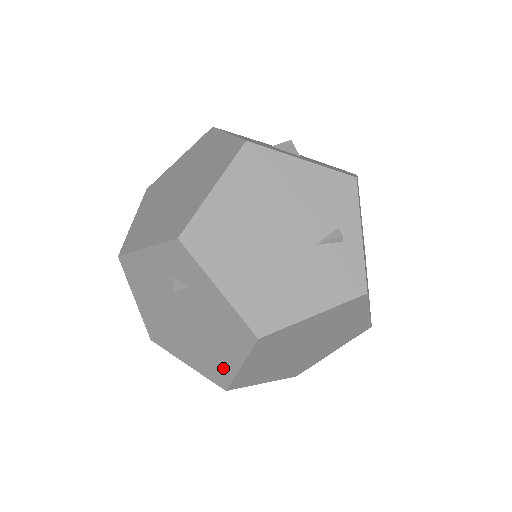
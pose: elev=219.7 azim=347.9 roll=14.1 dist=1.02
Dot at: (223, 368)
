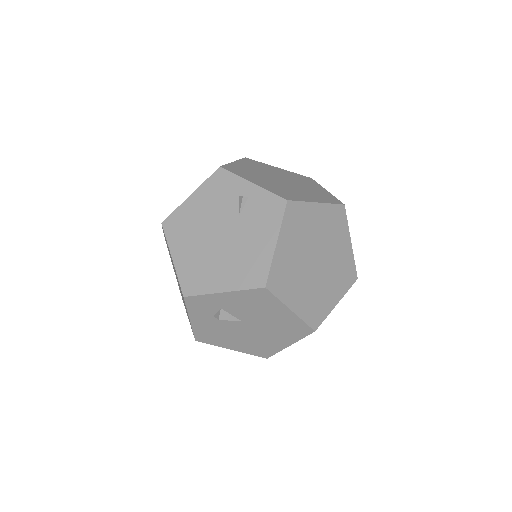
Dot at: (292, 323)
